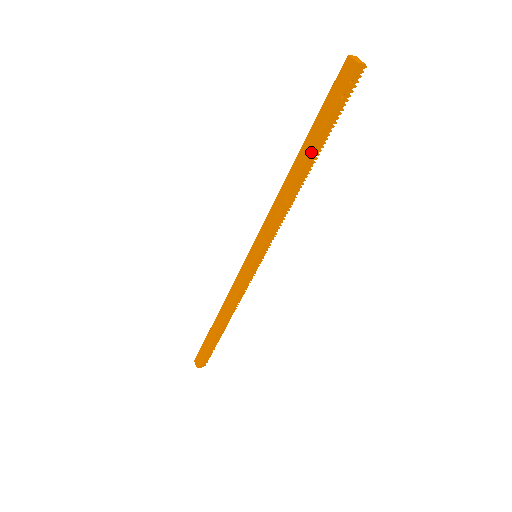
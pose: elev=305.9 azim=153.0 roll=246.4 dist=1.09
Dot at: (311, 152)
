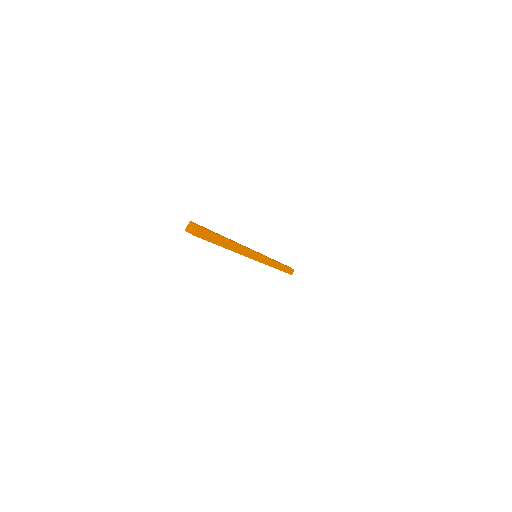
Dot at: occluded
